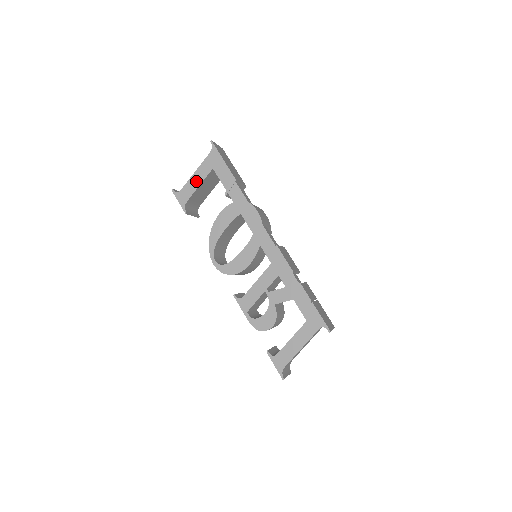
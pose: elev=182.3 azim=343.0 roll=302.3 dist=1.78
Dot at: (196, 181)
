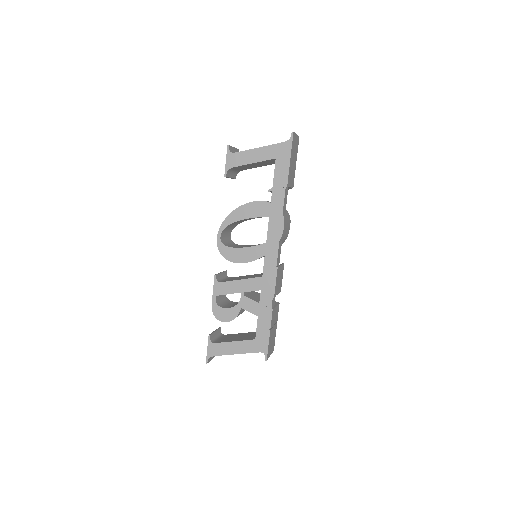
Dot at: (254, 157)
